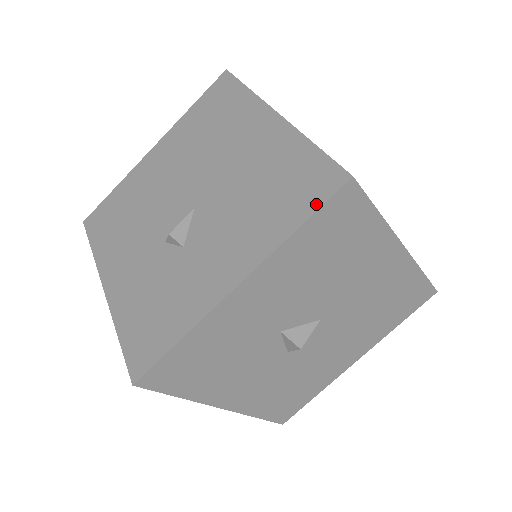
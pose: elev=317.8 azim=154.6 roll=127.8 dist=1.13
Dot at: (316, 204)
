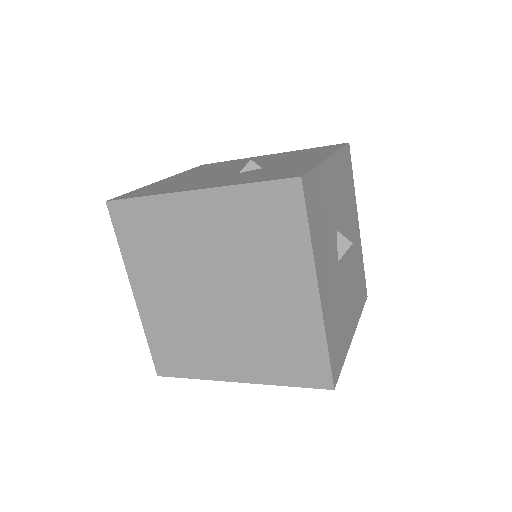
Dot at: (341, 146)
